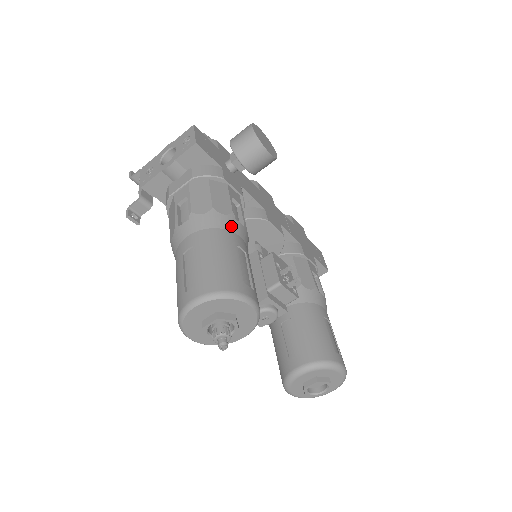
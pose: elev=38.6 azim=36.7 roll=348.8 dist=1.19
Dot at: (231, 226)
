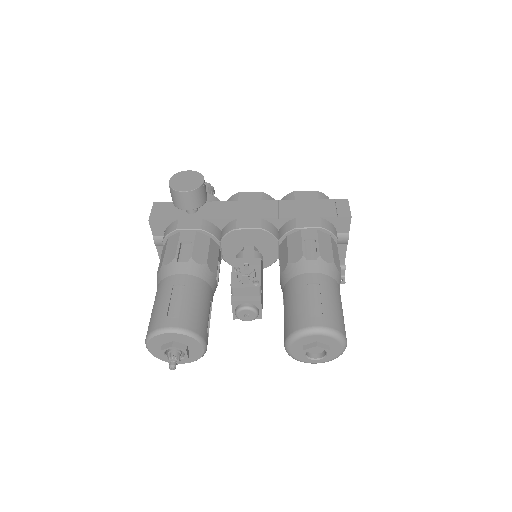
Dot at: (172, 271)
